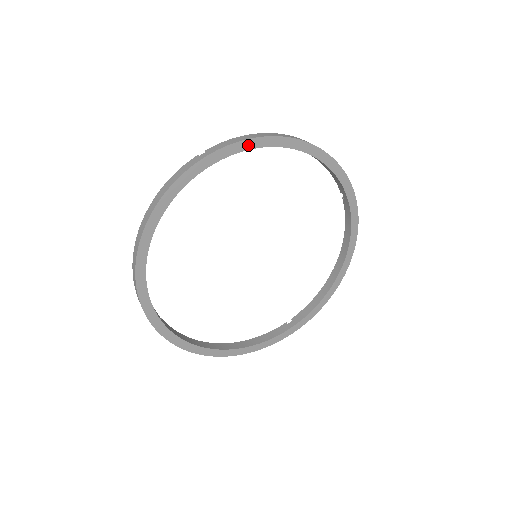
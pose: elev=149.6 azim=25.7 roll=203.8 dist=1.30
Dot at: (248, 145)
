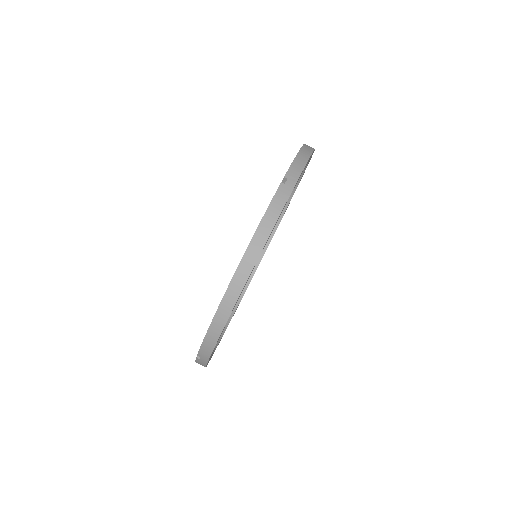
Dot at: (219, 337)
